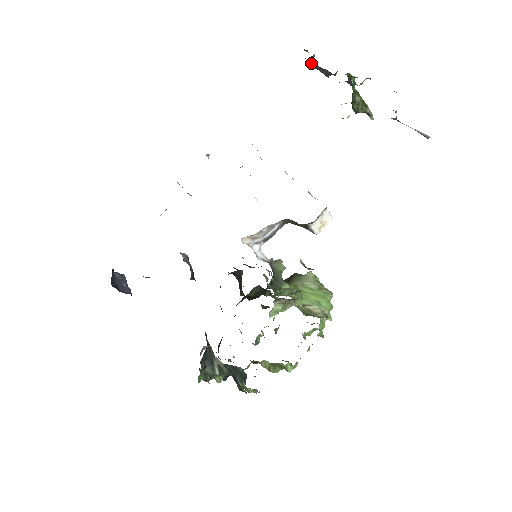
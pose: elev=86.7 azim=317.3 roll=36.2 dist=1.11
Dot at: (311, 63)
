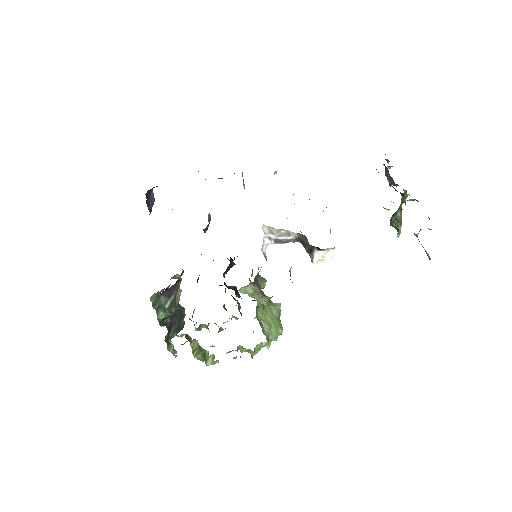
Dot at: (386, 170)
